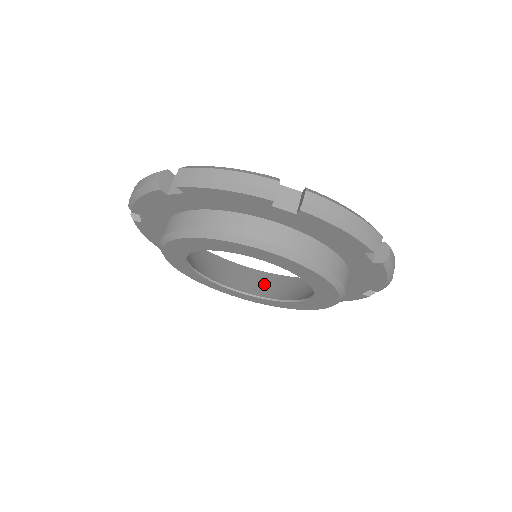
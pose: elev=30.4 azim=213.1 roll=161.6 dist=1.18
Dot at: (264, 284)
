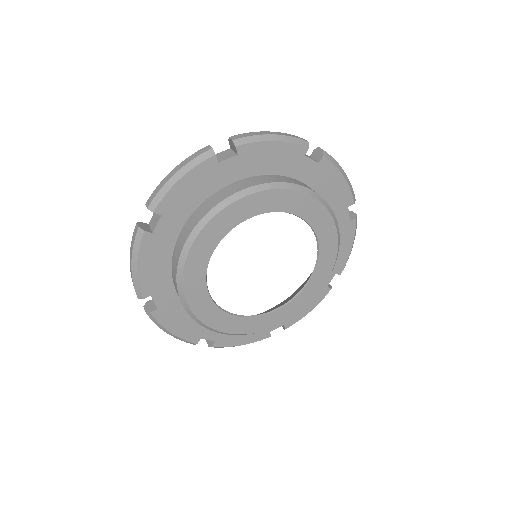
Dot at: occluded
